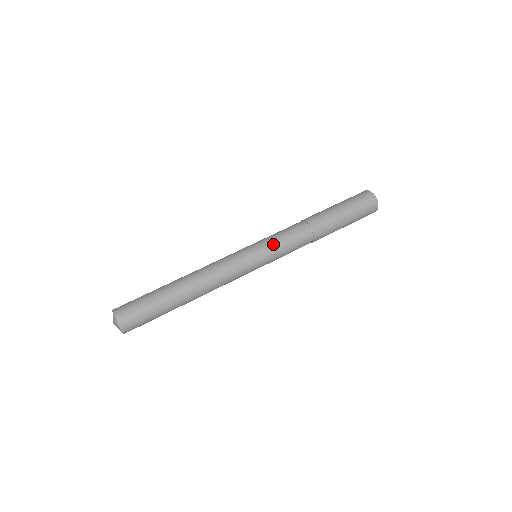
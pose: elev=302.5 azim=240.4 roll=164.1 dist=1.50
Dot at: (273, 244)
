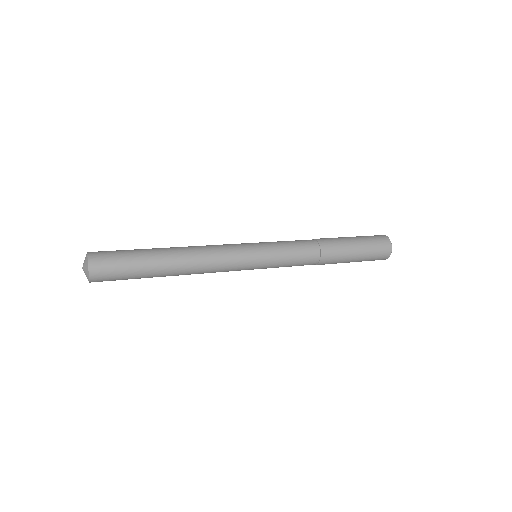
Dot at: (278, 250)
